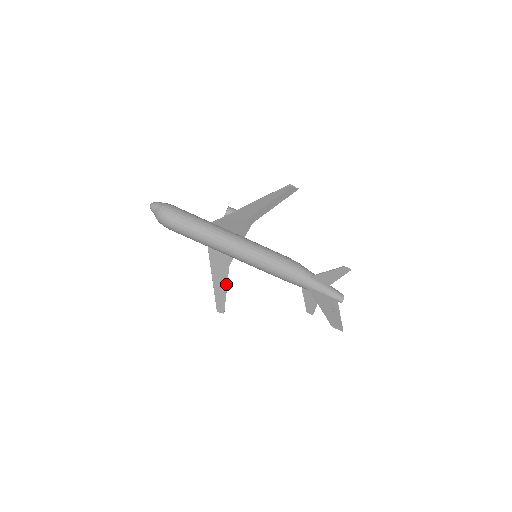
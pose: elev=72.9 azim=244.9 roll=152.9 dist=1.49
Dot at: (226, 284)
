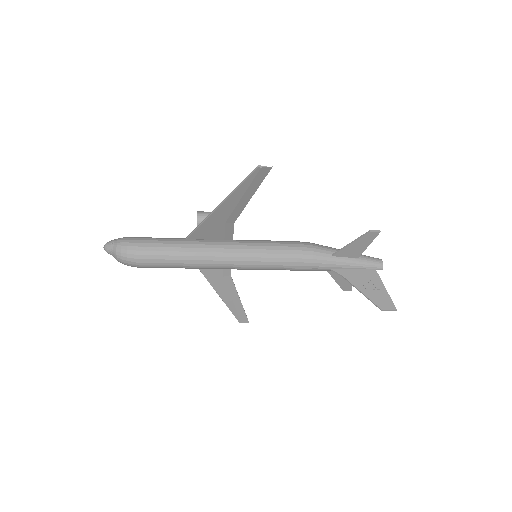
Dot at: (236, 294)
